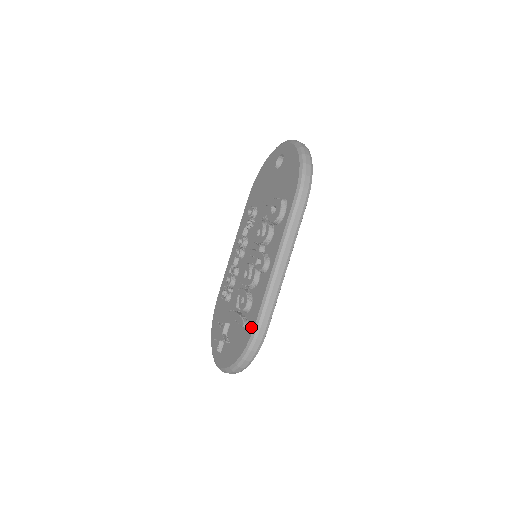
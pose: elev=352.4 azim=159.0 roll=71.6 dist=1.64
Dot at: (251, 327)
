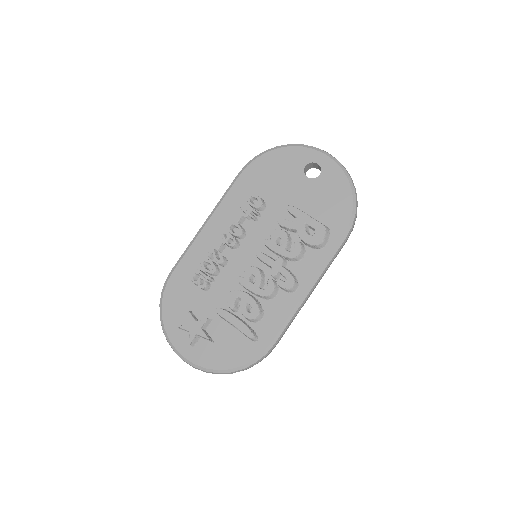
Dot at: (264, 343)
